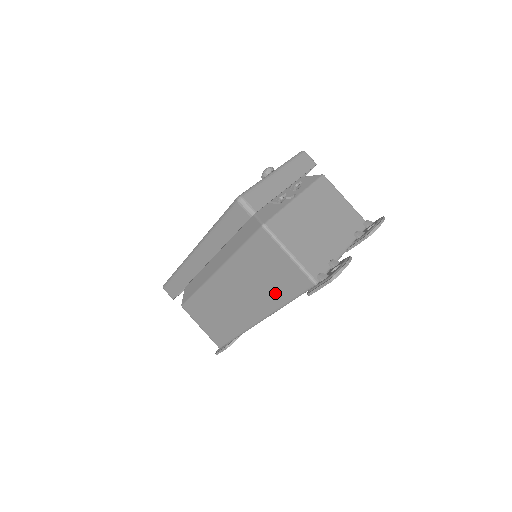
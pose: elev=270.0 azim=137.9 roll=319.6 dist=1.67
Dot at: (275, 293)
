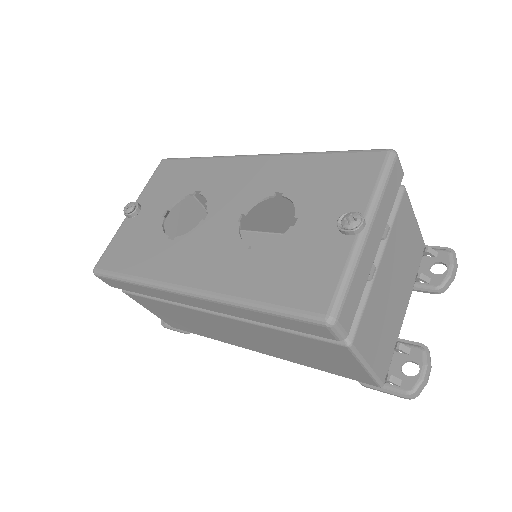
Dot at: (308, 362)
